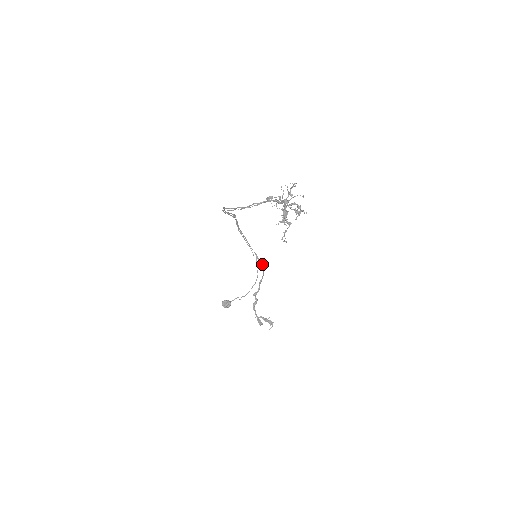
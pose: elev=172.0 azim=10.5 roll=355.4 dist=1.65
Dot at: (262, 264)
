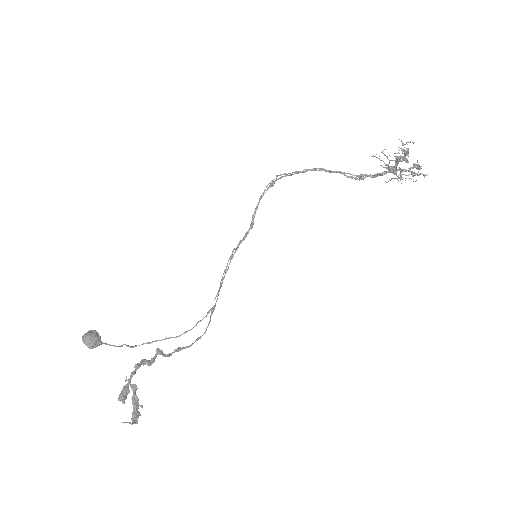
Dot at: (207, 327)
